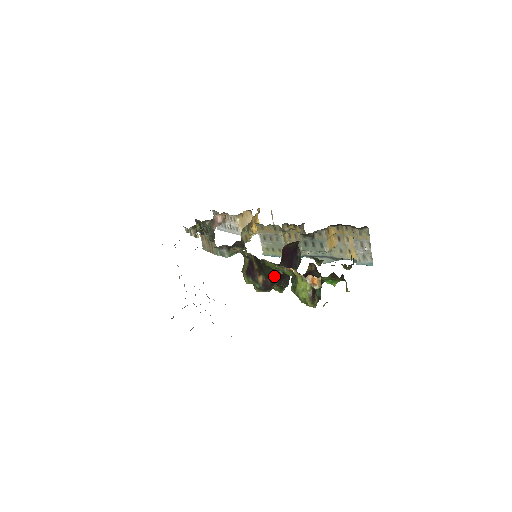
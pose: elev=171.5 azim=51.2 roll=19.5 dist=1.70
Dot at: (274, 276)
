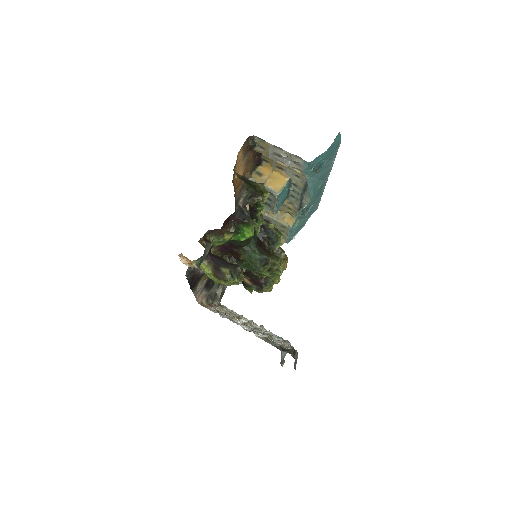
Dot at: occluded
